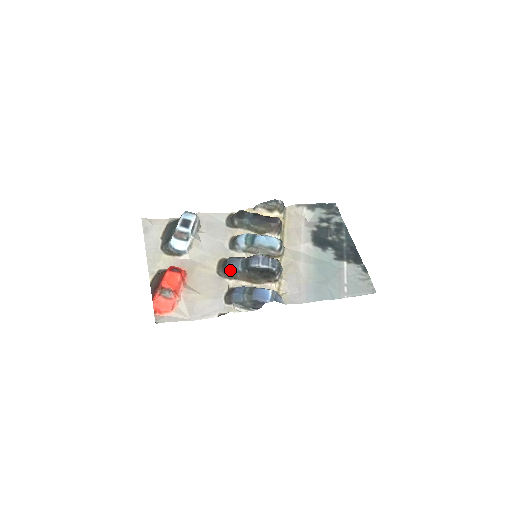
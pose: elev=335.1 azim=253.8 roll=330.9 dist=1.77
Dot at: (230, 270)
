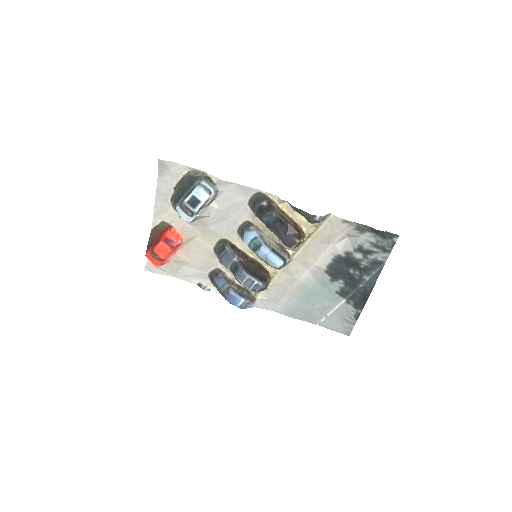
Dot at: (220, 262)
